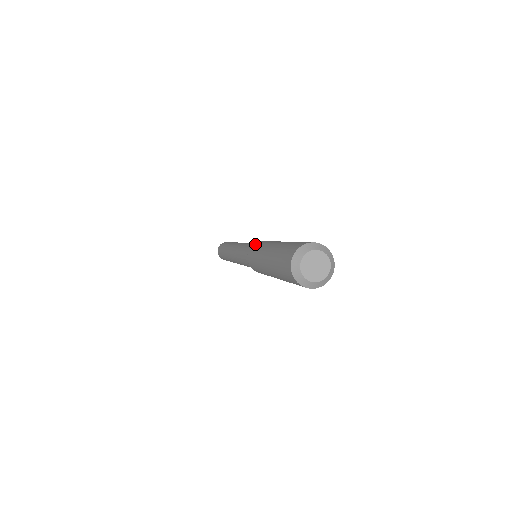
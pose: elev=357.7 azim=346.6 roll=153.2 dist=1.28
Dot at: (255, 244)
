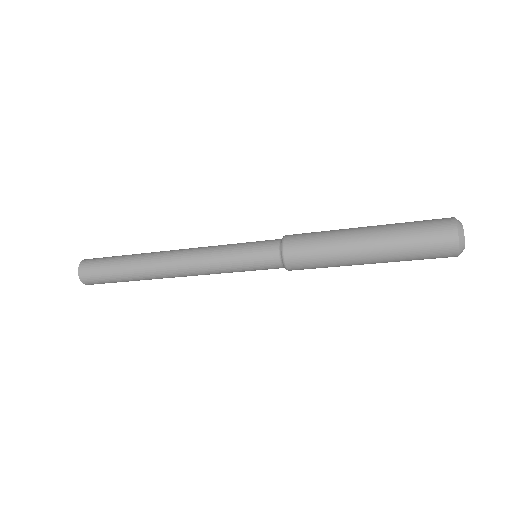
Dot at: (296, 234)
